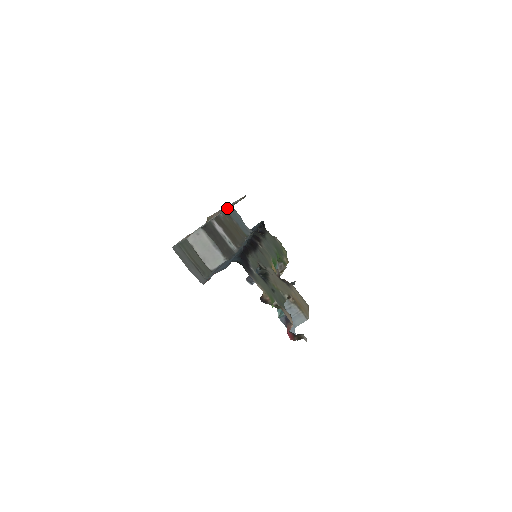
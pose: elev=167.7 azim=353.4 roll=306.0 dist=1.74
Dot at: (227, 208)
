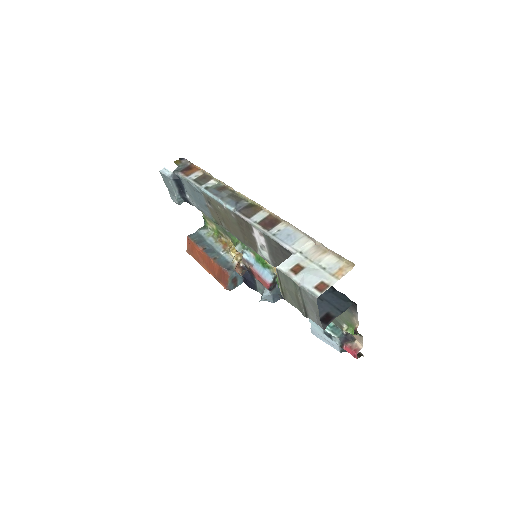
Dot at: (273, 215)
